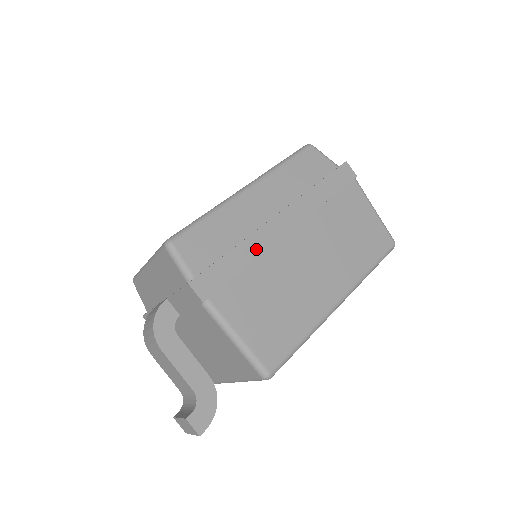
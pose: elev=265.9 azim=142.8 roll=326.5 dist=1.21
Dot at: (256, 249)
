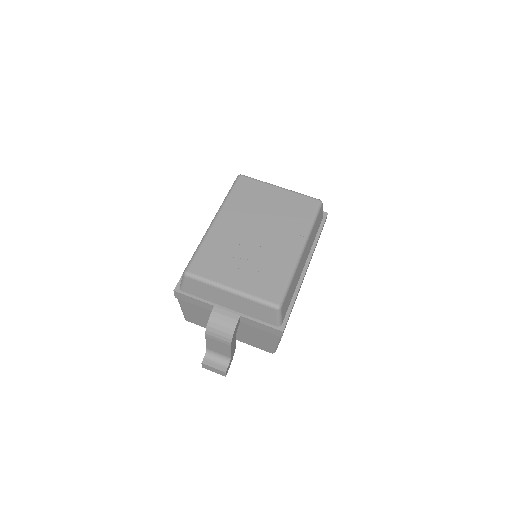
Dot at: occluded
